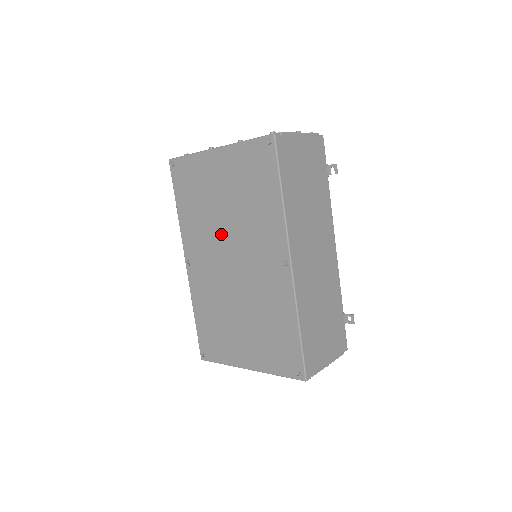
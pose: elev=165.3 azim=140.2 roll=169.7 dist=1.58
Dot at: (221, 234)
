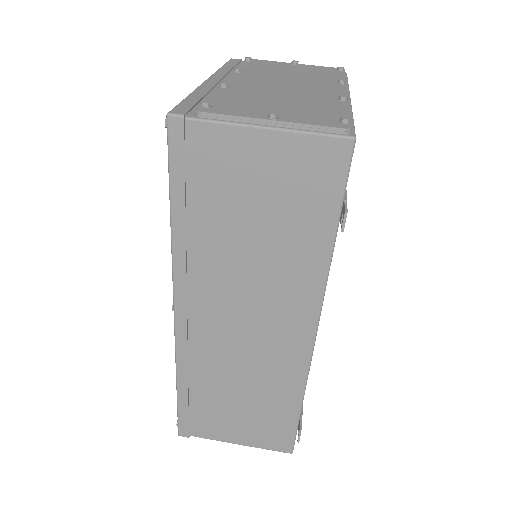
Dot at: occluded
